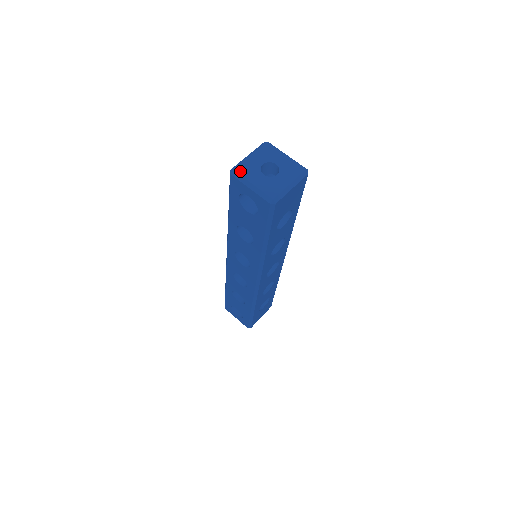
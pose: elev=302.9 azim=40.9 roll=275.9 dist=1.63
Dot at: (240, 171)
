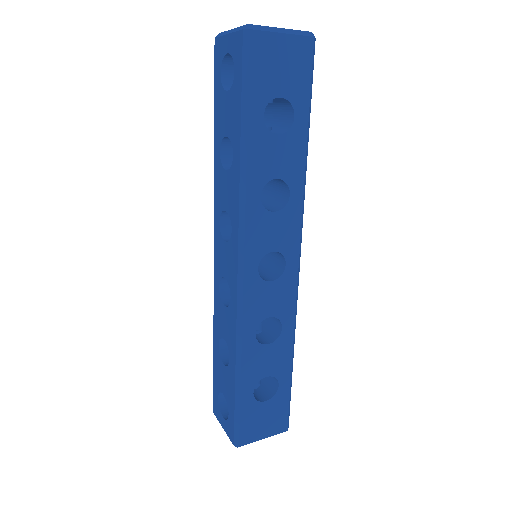
Dot at: occluded
